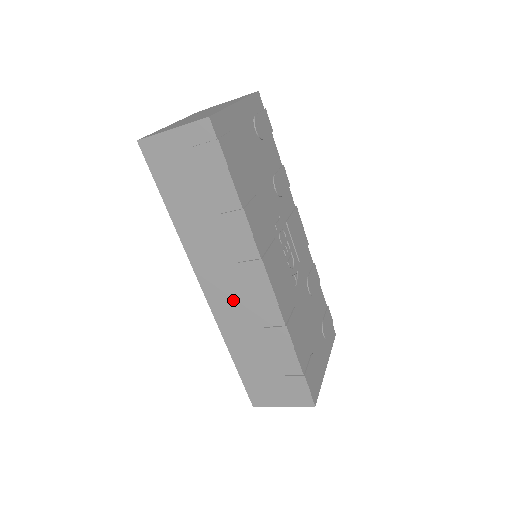
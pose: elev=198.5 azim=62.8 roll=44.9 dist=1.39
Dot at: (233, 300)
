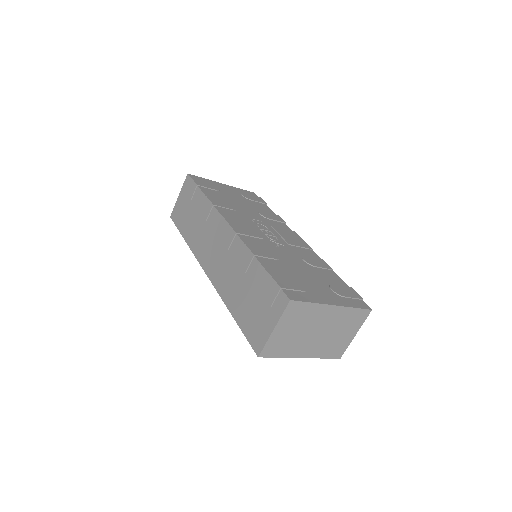
Dot at: (219, 260)
